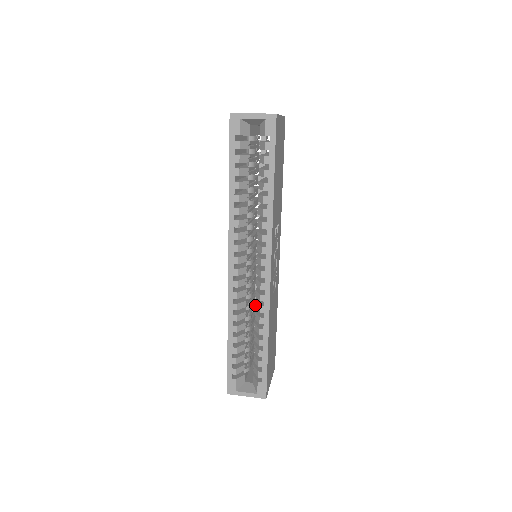
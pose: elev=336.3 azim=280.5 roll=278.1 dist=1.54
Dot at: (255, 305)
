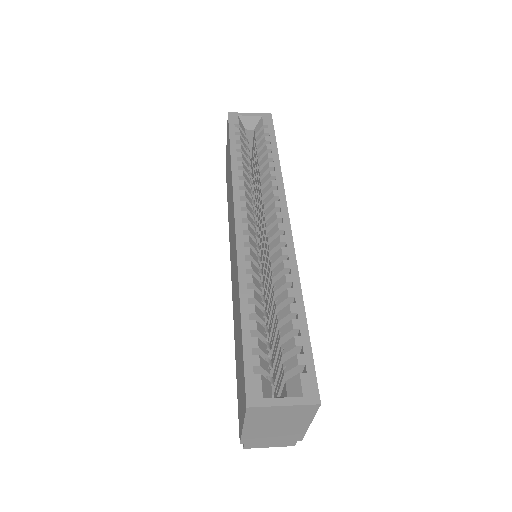
Dot at: (273, 273)
